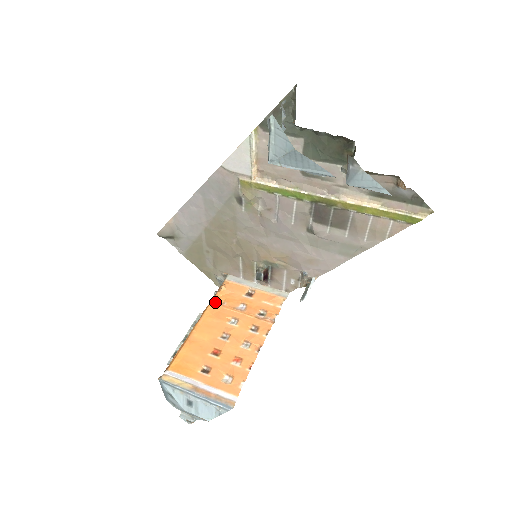
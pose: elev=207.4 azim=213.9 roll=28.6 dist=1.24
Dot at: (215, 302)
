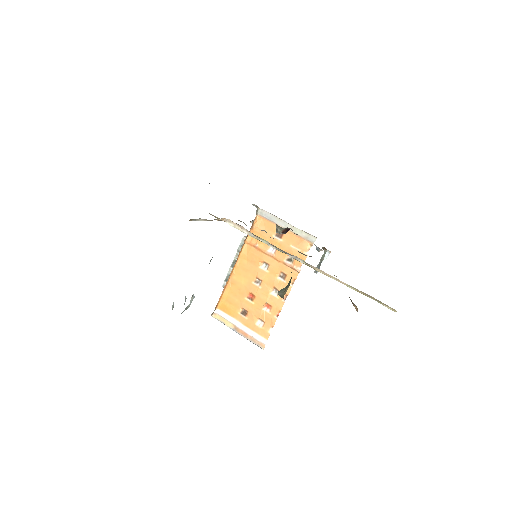
Dot at: (248, 243)
